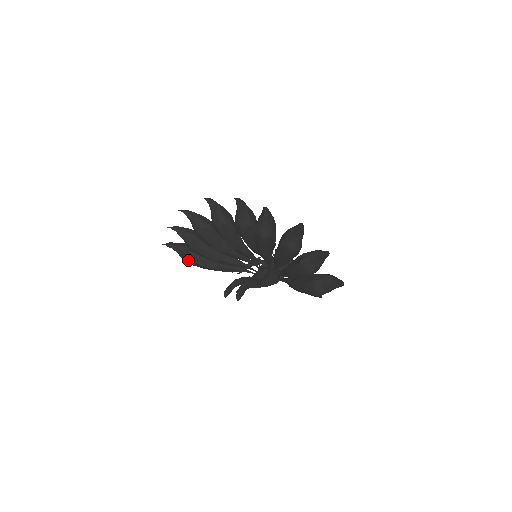
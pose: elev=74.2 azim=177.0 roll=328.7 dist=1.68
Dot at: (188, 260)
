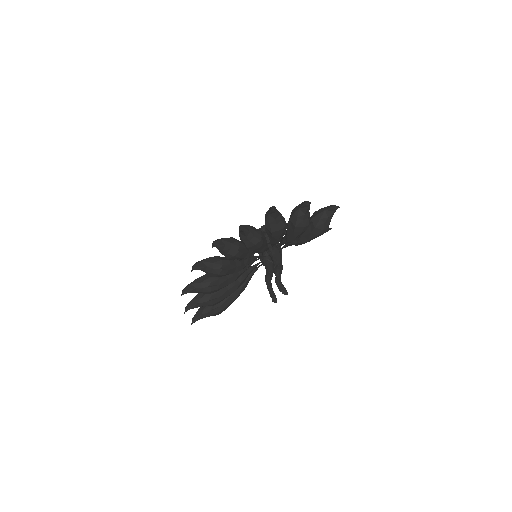
Dot at: (218, 312)
